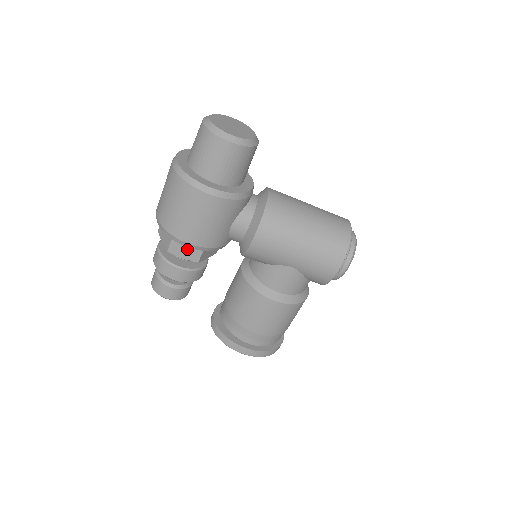
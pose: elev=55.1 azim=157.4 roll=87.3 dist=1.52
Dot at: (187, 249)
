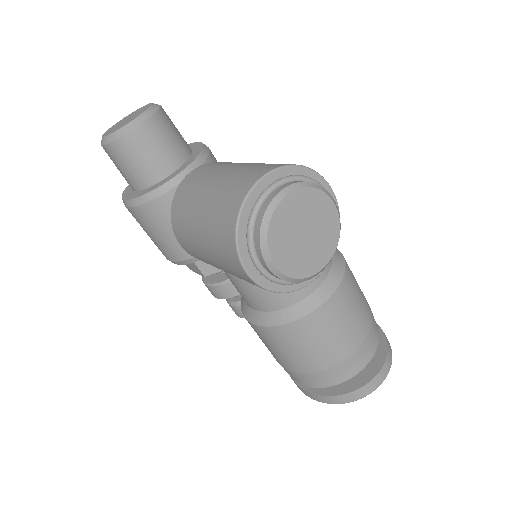
Dot at: (190, 264)
